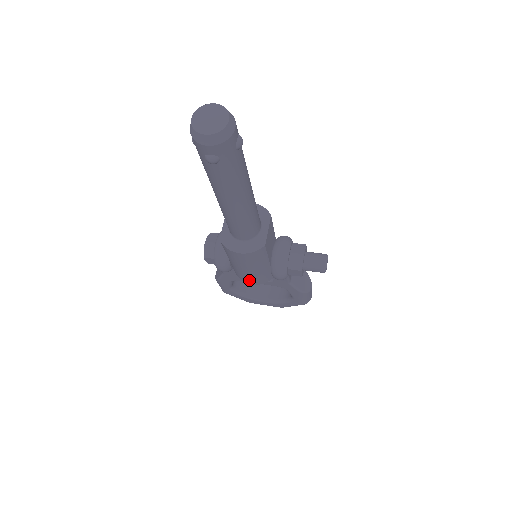
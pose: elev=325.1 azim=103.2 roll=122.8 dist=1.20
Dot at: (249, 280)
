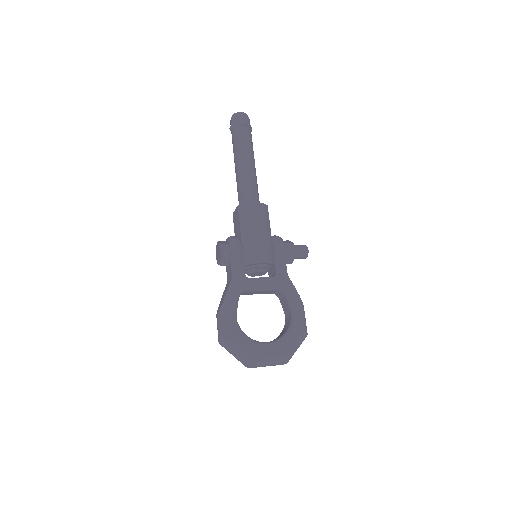
Dot at: (260, 254)
